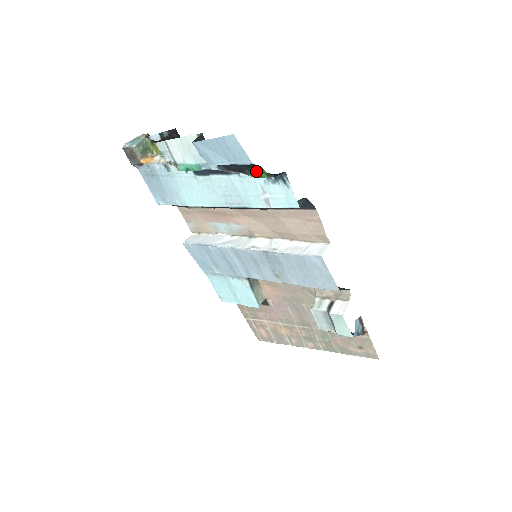
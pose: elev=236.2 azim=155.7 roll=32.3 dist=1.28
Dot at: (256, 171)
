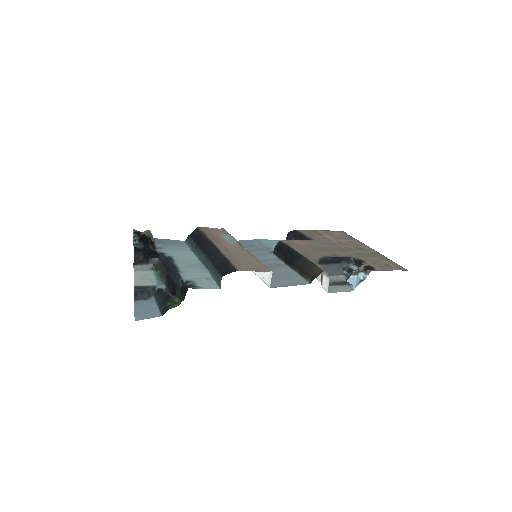
Dot at: (172, 303)
